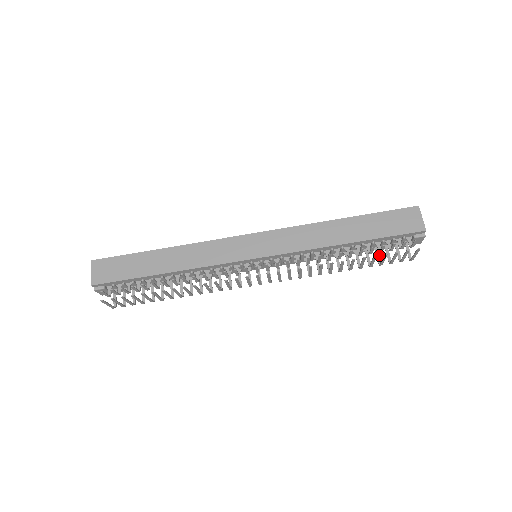
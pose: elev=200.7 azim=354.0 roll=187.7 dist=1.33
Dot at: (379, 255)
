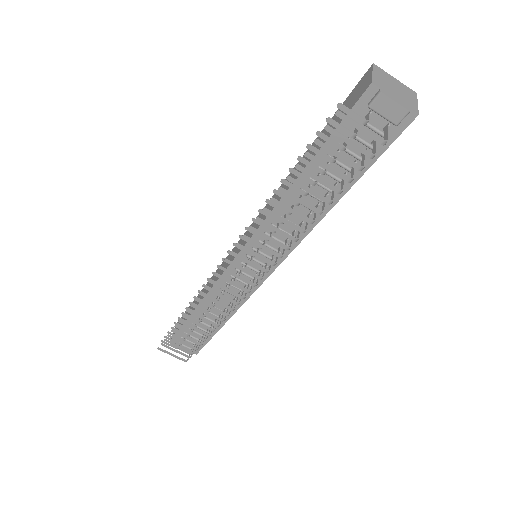
Dot at: (353, 170)
